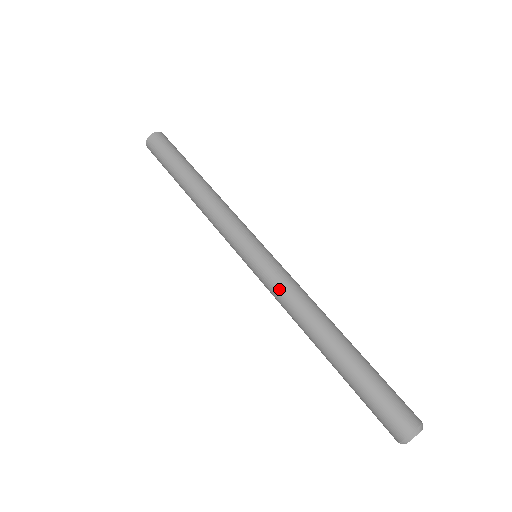
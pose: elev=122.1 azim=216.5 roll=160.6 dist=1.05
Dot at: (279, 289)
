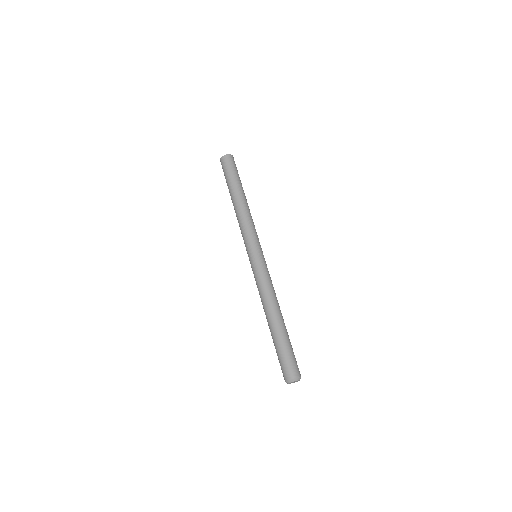
Dot at: (258, 281)
